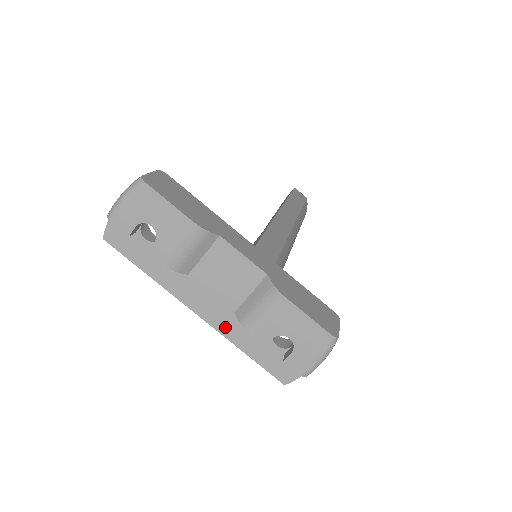
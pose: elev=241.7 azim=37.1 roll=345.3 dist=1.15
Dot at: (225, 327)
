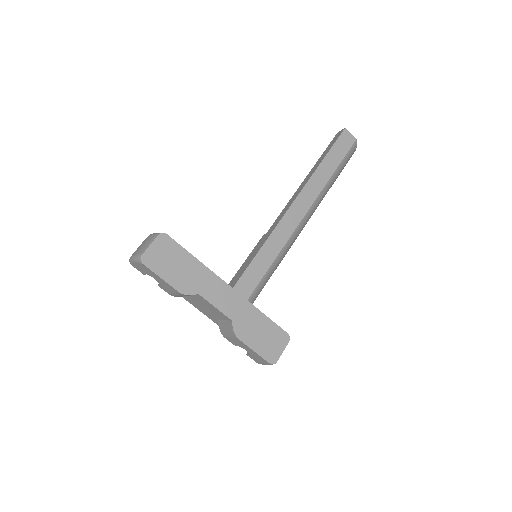
Dot at: (215, 321)
